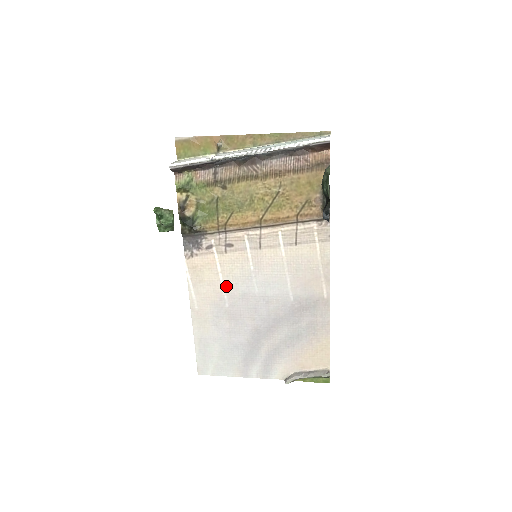
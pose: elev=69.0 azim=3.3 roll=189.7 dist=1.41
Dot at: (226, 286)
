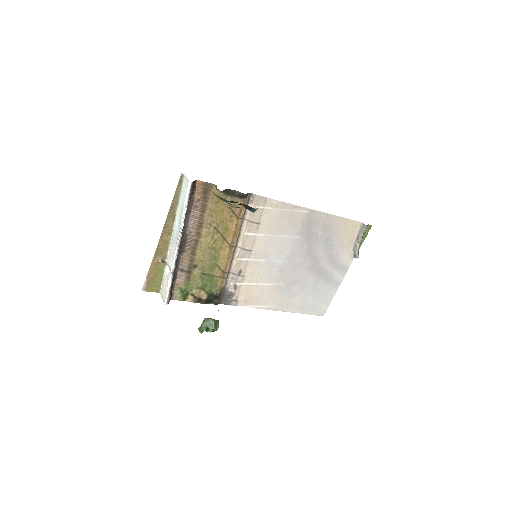
Dot at: (269, 282)
